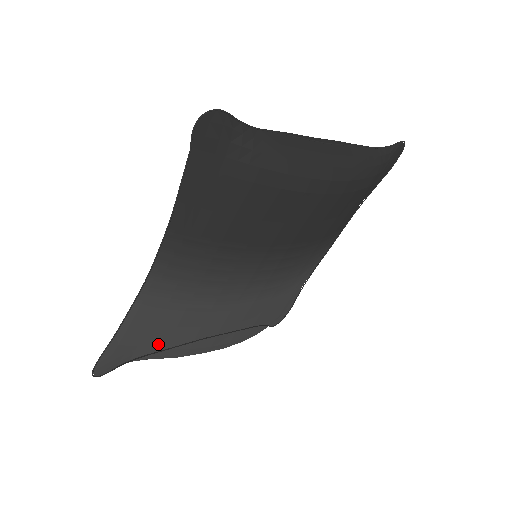
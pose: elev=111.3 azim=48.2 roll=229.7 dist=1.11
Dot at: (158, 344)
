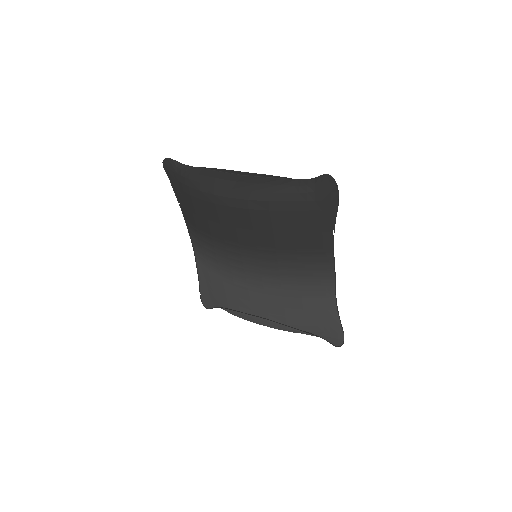
Dot at: (214, 295)
